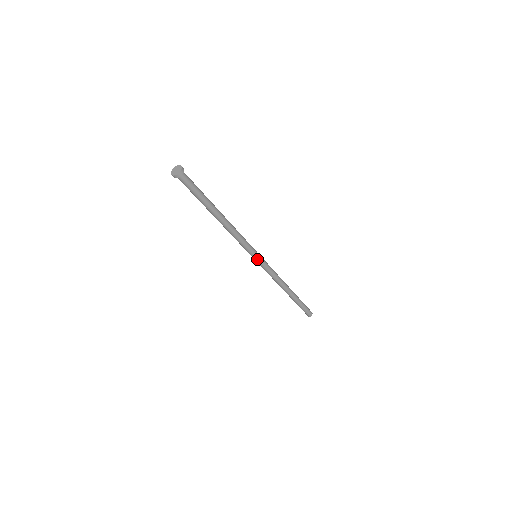
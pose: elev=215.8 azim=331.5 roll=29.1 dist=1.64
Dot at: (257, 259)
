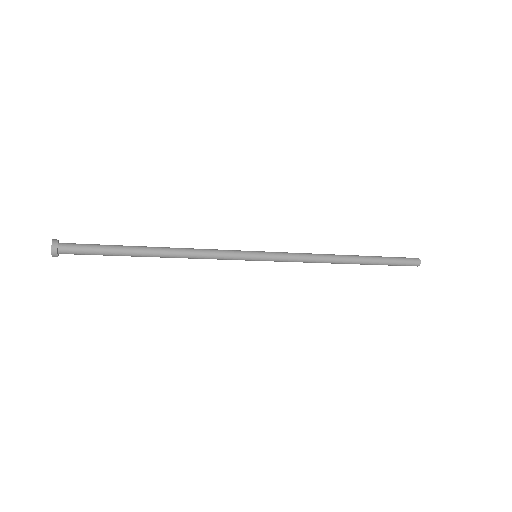
Dot at: (257, 259)
